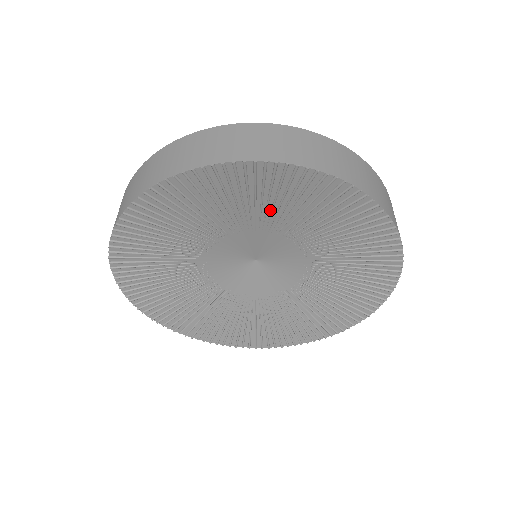
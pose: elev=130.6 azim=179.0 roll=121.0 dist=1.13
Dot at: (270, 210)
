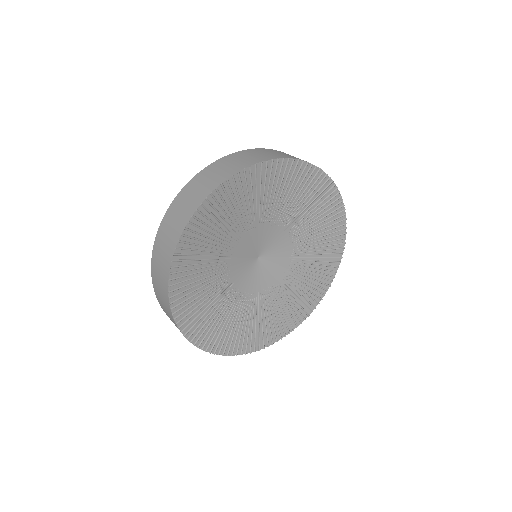
Dot at: (306, 218)
